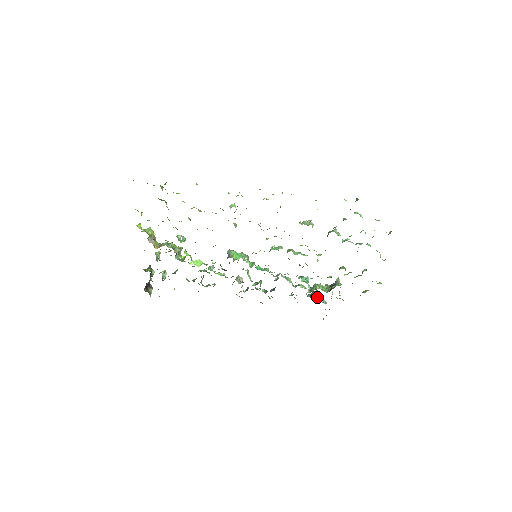
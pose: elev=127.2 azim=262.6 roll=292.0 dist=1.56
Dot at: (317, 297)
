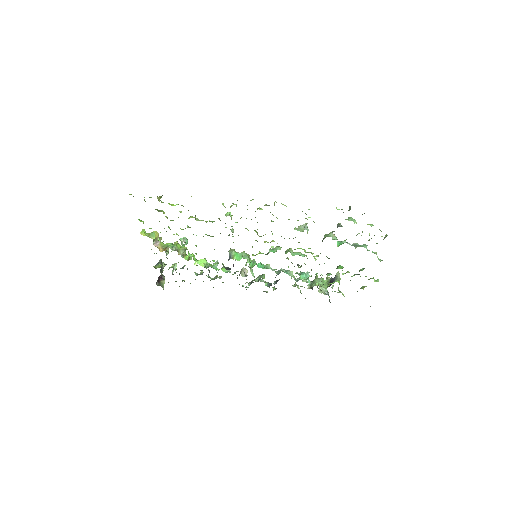
Dot at: (320, 287)
